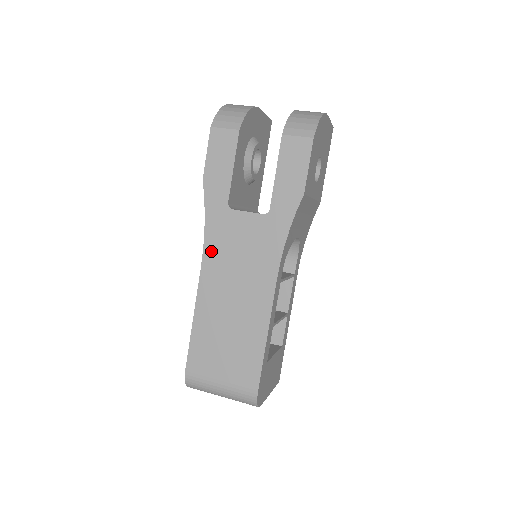
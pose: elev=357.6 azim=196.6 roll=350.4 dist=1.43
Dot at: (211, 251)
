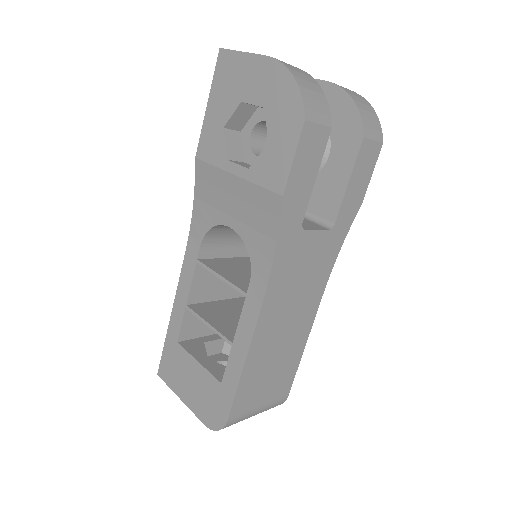
Dot at: (276, 284)
